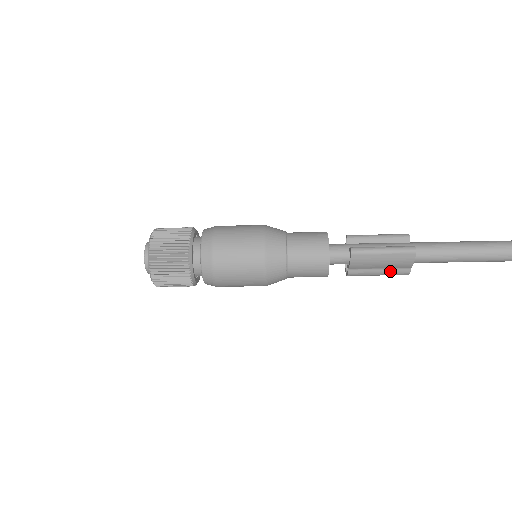
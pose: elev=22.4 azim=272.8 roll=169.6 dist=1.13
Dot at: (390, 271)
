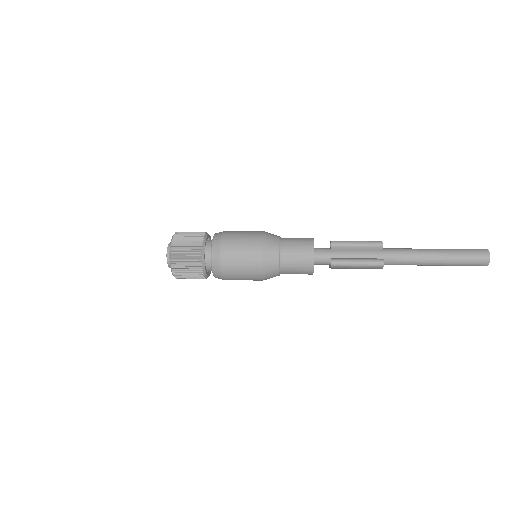
Dot at: occluded
